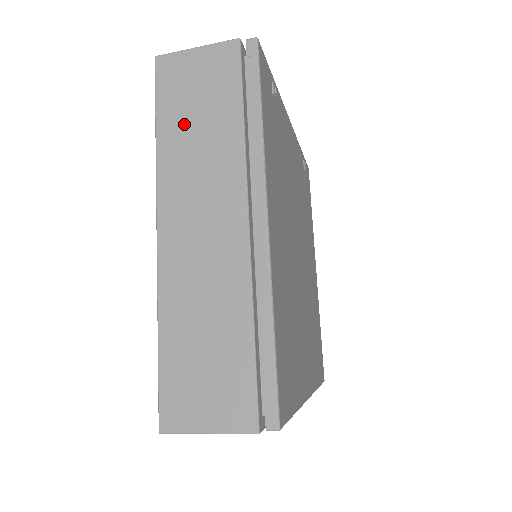
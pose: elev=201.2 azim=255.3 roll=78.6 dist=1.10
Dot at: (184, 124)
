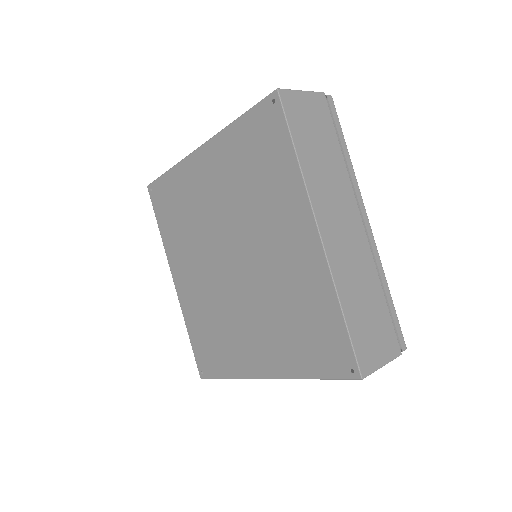
Dot at: occluded
